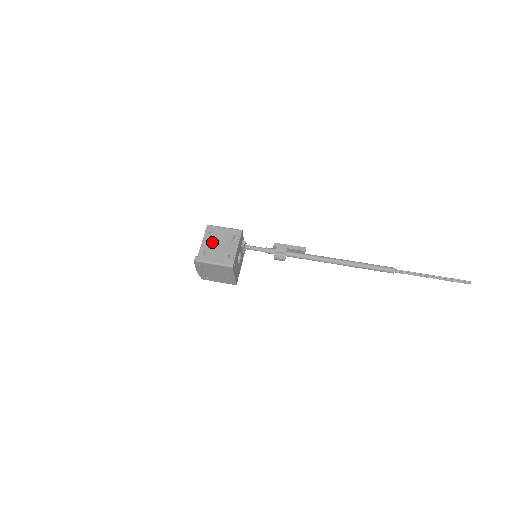
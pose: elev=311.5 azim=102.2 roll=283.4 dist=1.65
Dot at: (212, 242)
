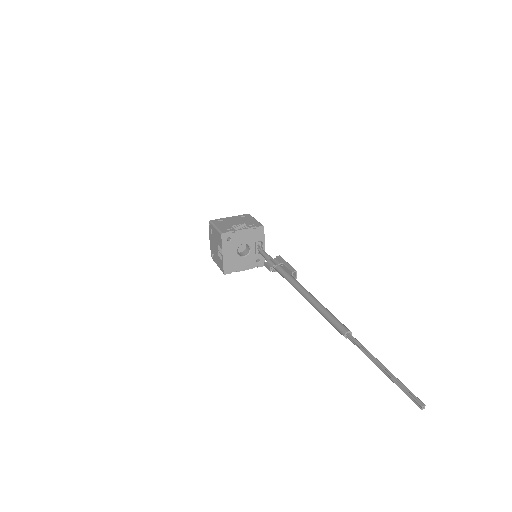
Dot at: (235, 219)
